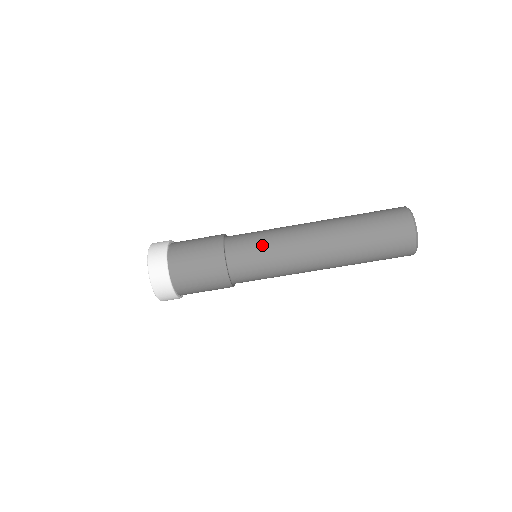
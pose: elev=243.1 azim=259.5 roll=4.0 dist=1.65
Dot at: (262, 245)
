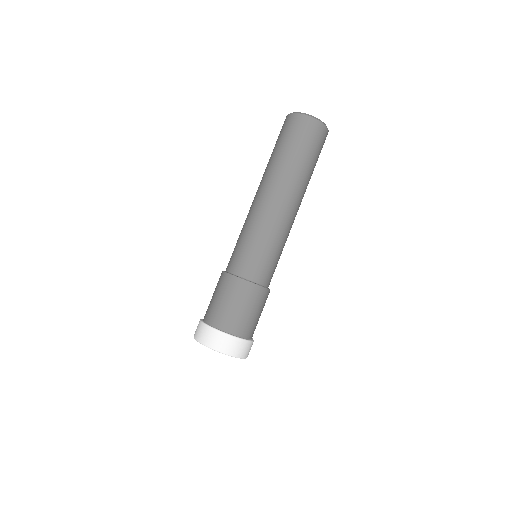
Dot at: (238, 239)
